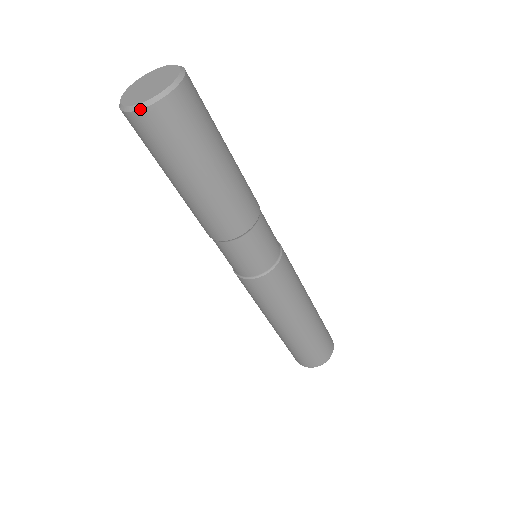
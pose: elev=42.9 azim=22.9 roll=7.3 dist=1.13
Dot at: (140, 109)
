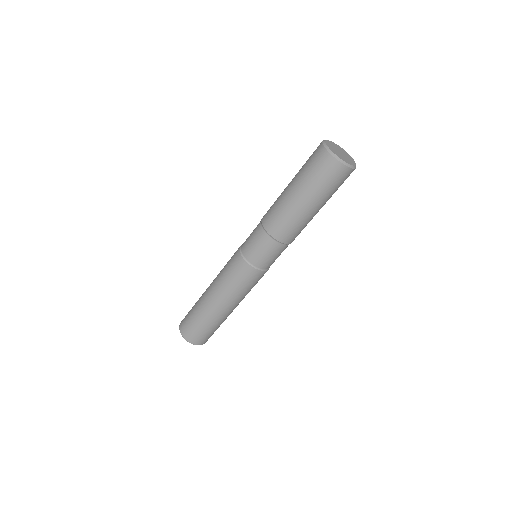
Dot at: (349, 167)
